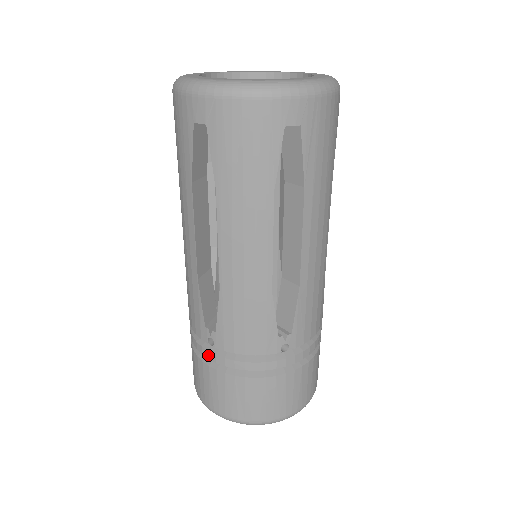
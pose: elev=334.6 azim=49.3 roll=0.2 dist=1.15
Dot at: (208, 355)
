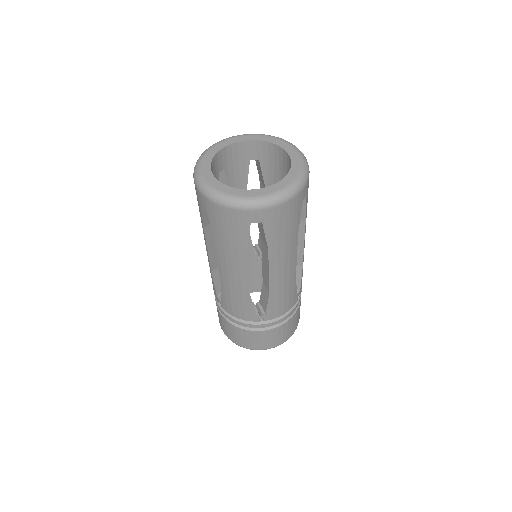
Dot at: (259, 327)
